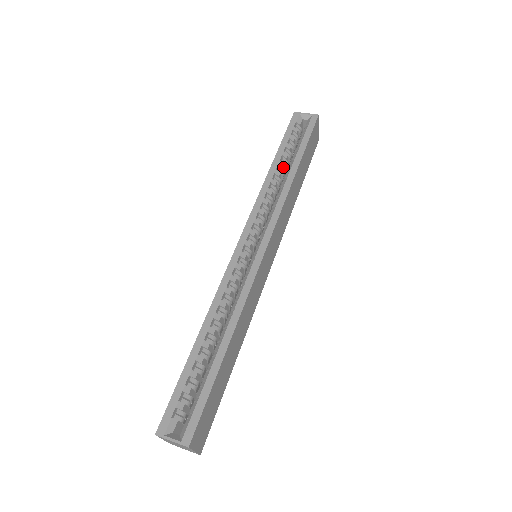
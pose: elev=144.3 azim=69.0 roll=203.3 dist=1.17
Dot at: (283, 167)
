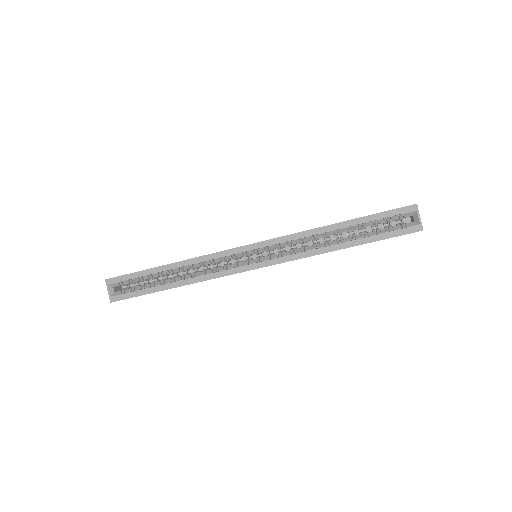
Dot at: occluded
